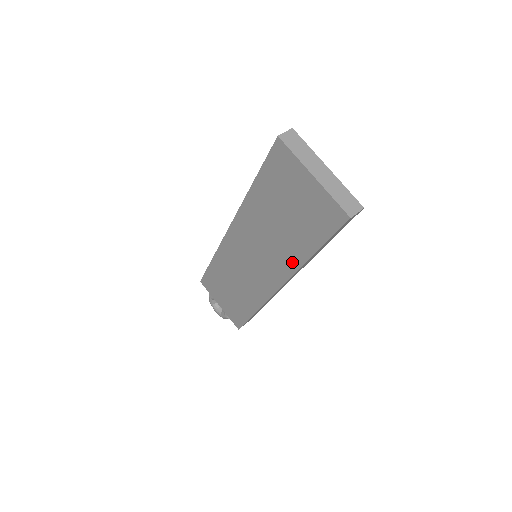
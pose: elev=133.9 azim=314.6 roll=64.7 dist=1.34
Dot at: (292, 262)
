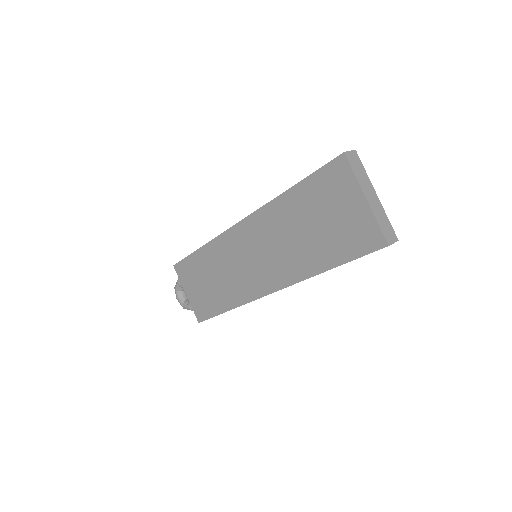
Dot at: (301, 271)
